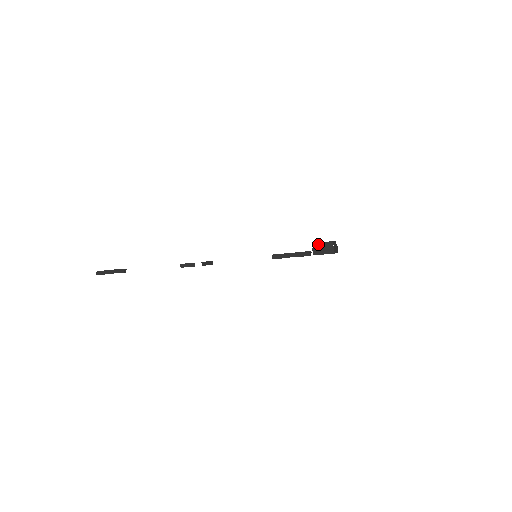
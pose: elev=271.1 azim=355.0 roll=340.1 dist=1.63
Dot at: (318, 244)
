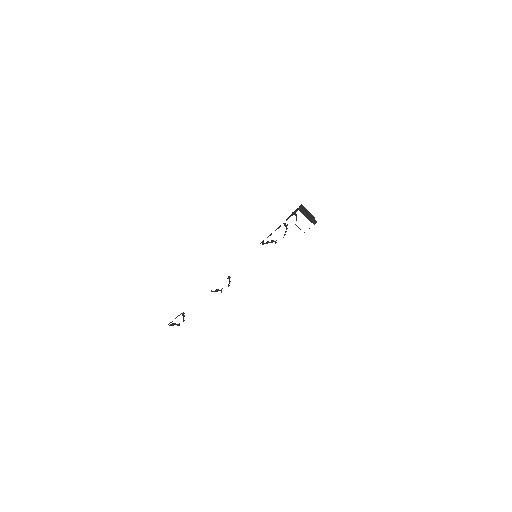
Dot at: (292, 213)
